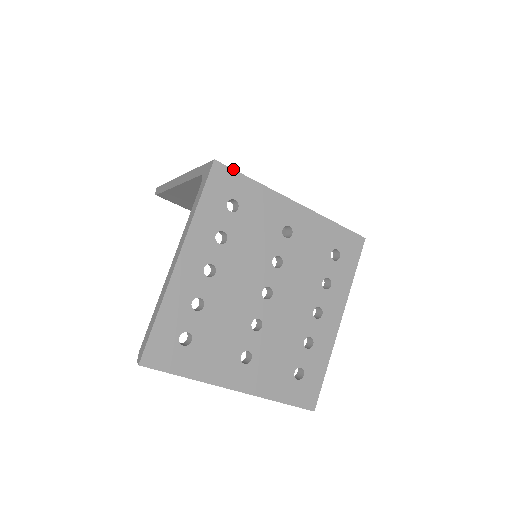
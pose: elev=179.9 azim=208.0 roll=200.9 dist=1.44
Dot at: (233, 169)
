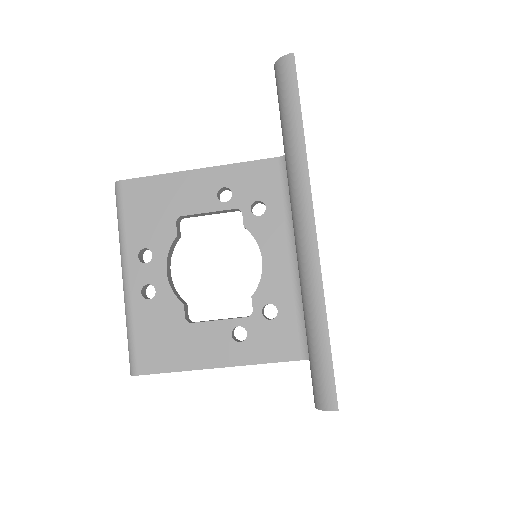
Dot at: occluded
